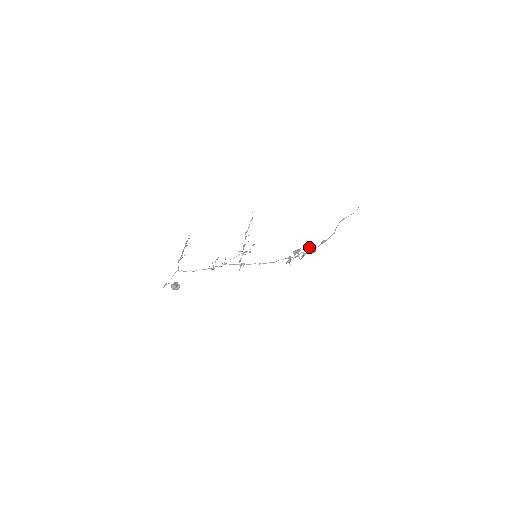
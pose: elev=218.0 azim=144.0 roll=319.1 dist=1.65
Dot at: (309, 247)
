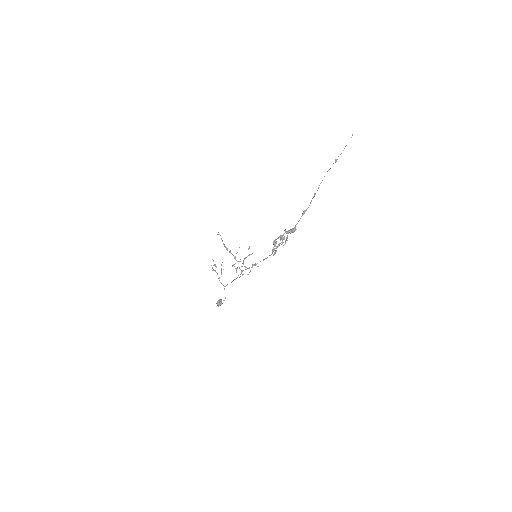
Dot at: (285, 231)
